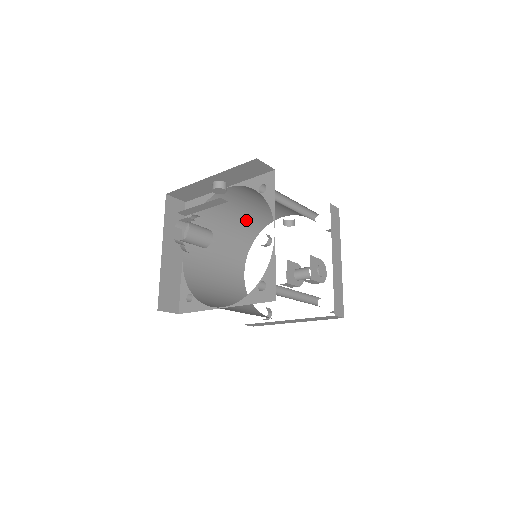
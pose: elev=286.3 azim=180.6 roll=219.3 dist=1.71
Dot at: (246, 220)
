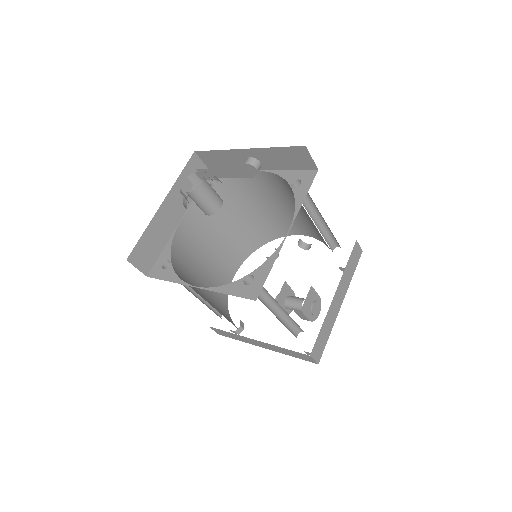
Dot at: (262, 220)
